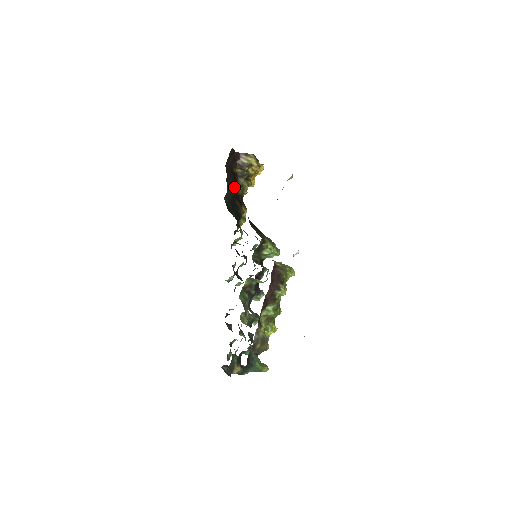
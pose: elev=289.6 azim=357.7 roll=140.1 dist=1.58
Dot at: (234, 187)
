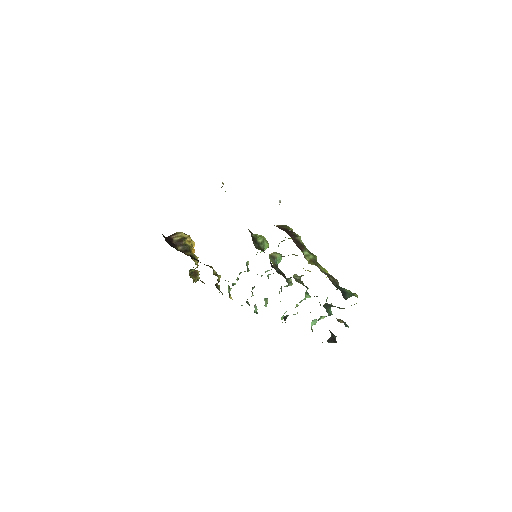
Dot at: occluded
